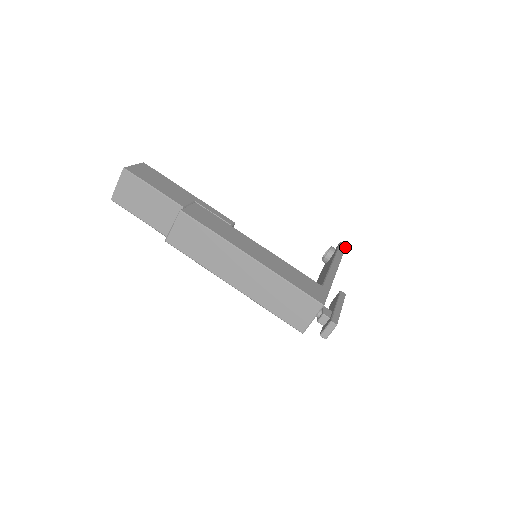
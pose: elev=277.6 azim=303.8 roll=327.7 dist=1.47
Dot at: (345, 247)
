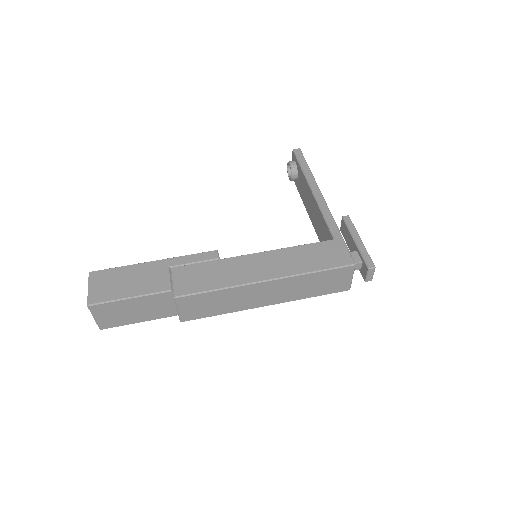
Dot at: (301, 153)
